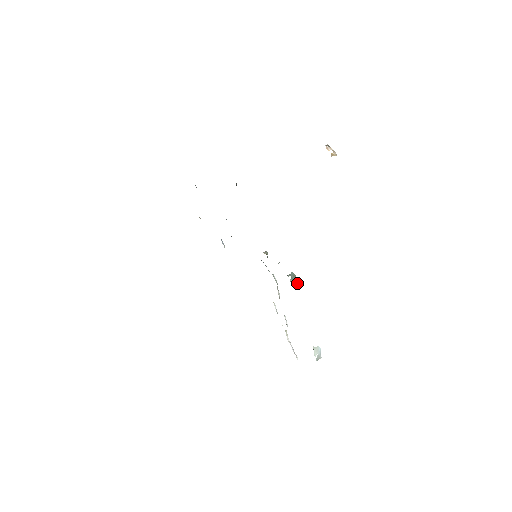
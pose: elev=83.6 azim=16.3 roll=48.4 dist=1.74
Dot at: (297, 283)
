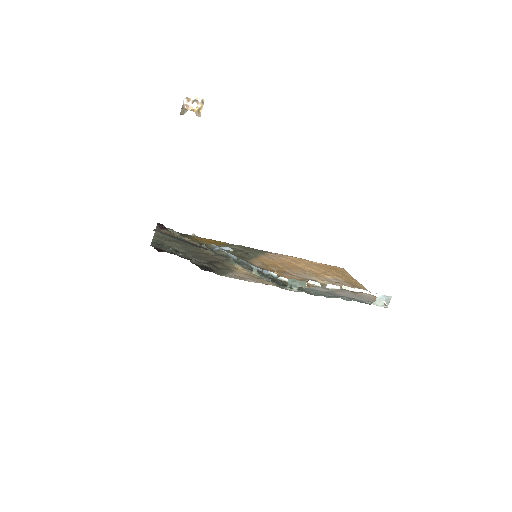
Dot at: (302, 284)
